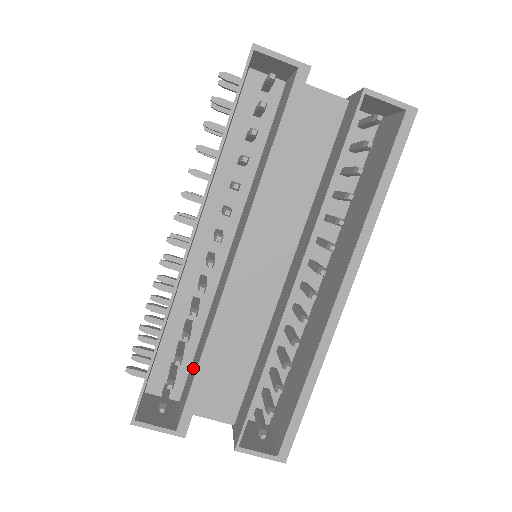
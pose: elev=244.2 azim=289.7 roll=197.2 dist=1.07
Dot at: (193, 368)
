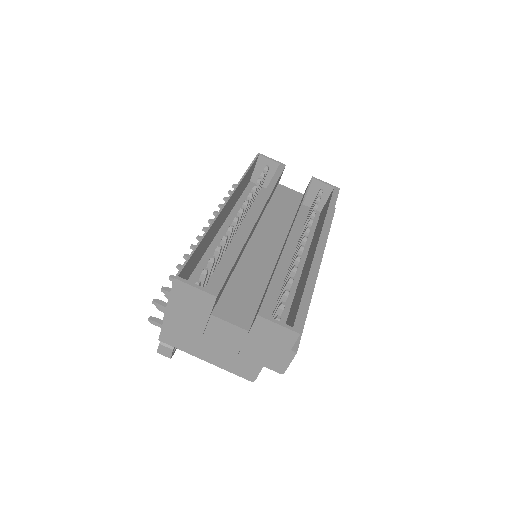
Dot at: occluded
